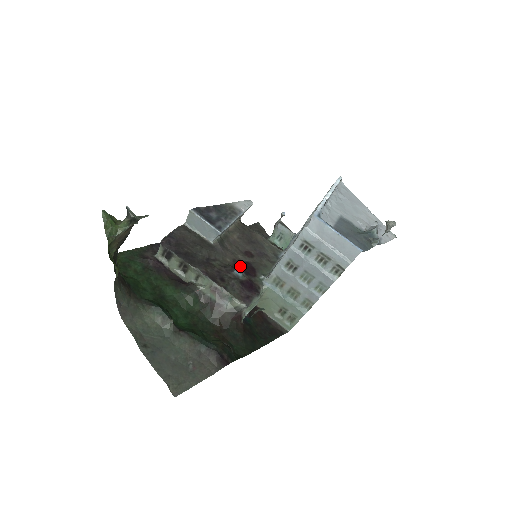
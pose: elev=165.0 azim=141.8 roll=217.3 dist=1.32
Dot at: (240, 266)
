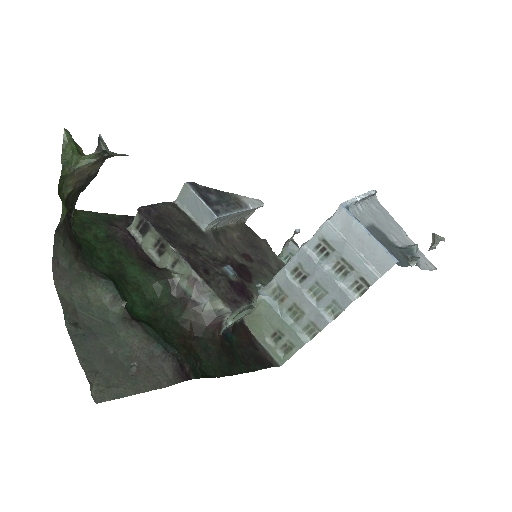
Dot at: (233, 265)
